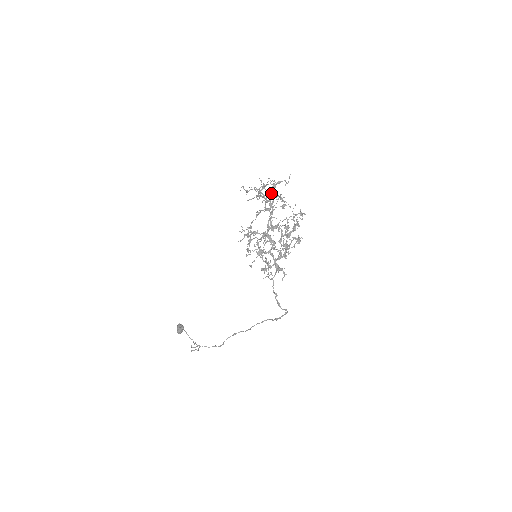
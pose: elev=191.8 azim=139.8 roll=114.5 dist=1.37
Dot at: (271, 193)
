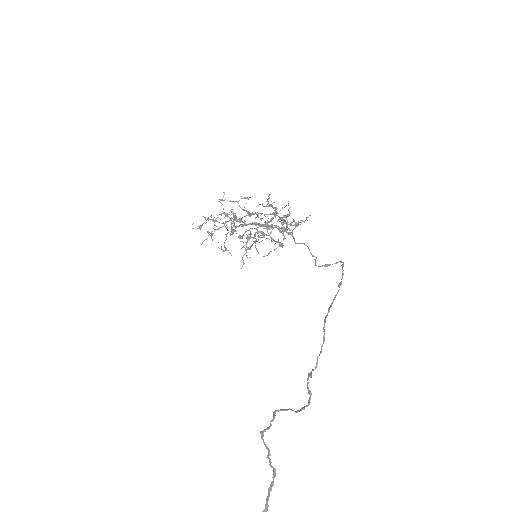
Dot at: (232, 201)
